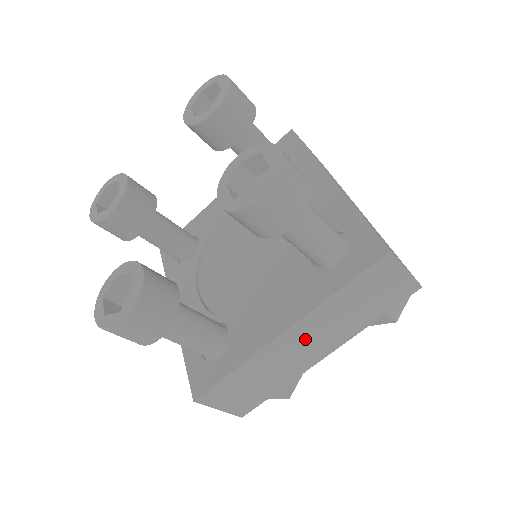
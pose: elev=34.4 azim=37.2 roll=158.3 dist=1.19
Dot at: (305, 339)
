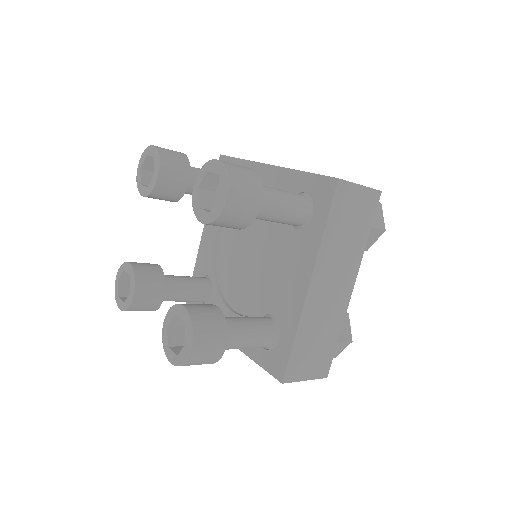
Dot at: (328, 283)
